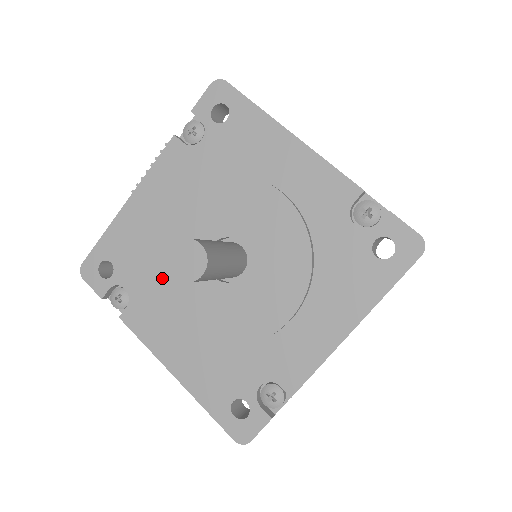
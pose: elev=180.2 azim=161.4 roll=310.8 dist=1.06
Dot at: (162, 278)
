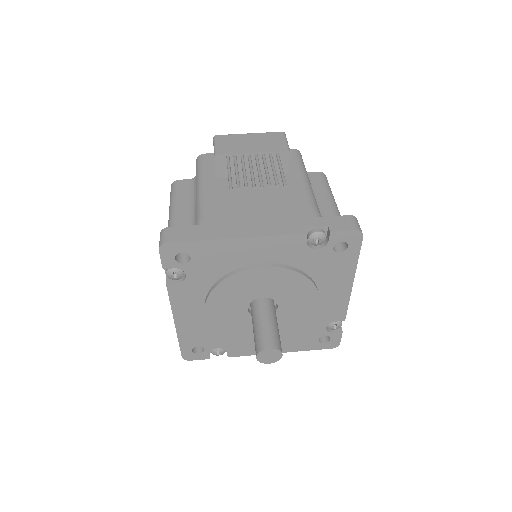
Dot at: (219, 291)
